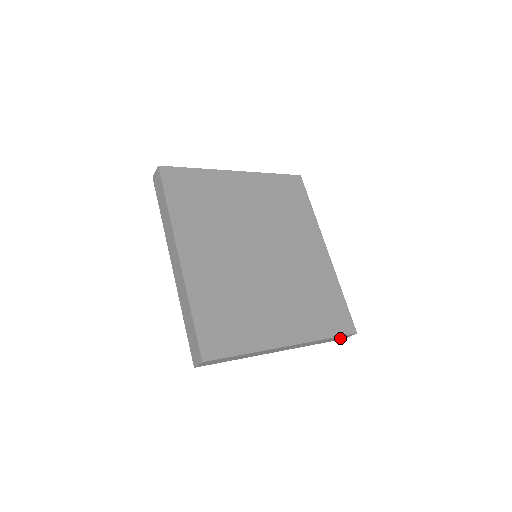
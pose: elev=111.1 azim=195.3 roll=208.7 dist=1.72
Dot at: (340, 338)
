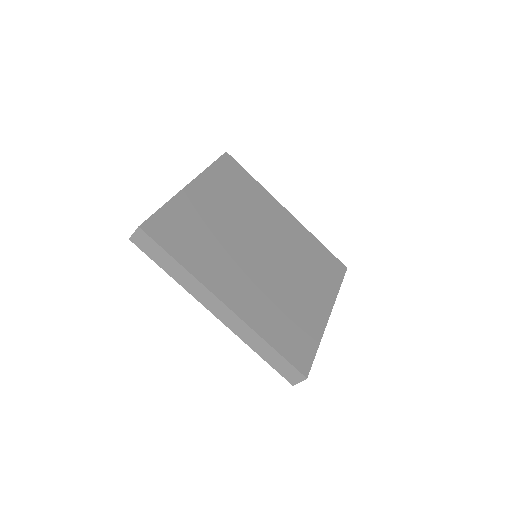
Dot at: occluded
